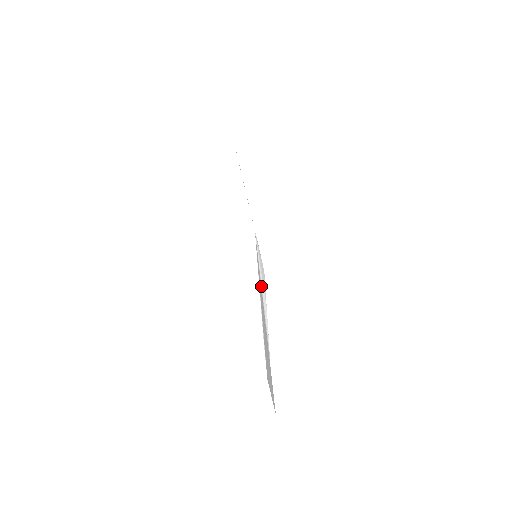
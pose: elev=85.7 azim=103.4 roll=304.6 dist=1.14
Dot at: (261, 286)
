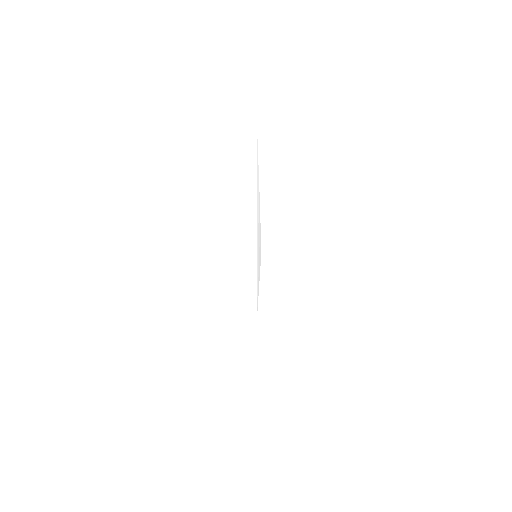
Dot at: occluded
